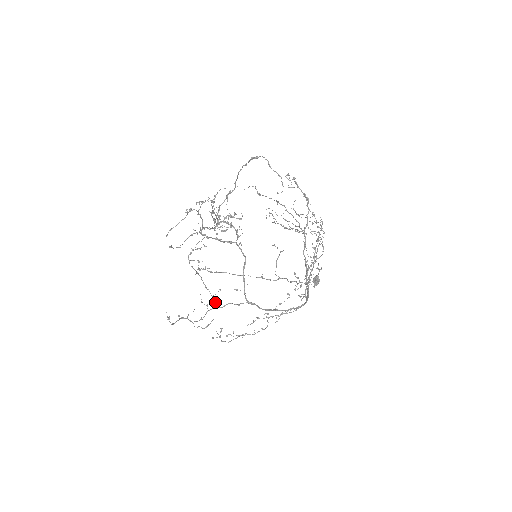
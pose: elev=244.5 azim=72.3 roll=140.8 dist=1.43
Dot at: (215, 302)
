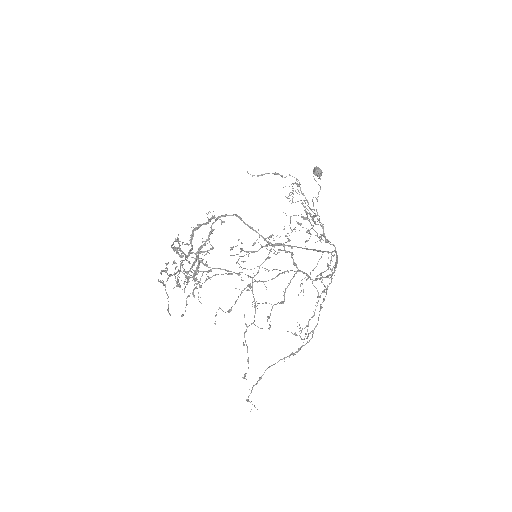
Dot at: (250, 277)
